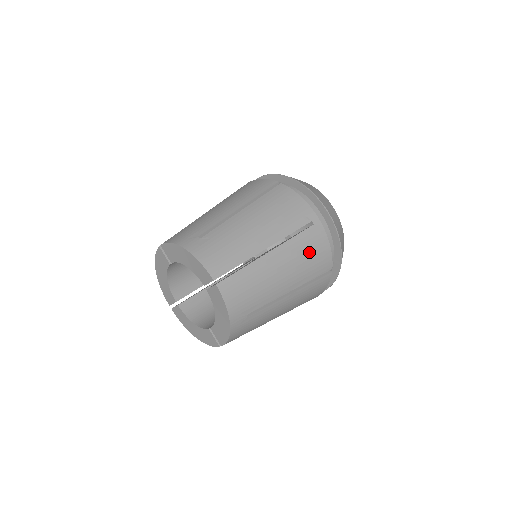
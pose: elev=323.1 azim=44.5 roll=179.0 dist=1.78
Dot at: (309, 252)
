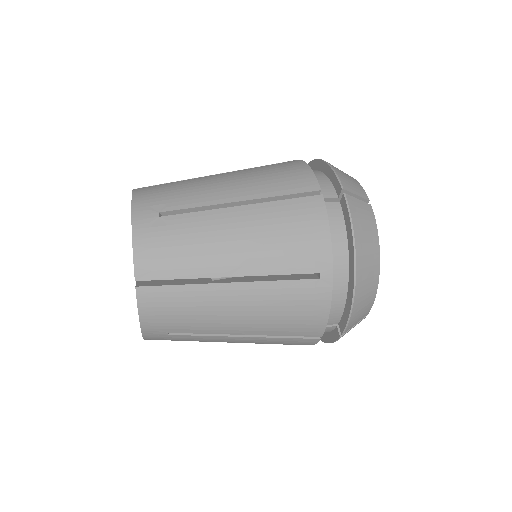
Dot at: (291, 308)
